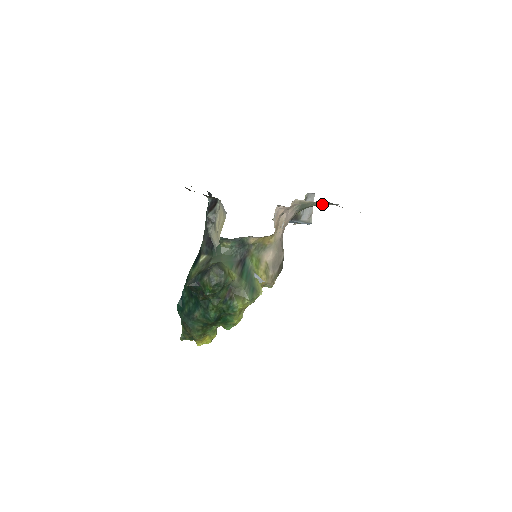
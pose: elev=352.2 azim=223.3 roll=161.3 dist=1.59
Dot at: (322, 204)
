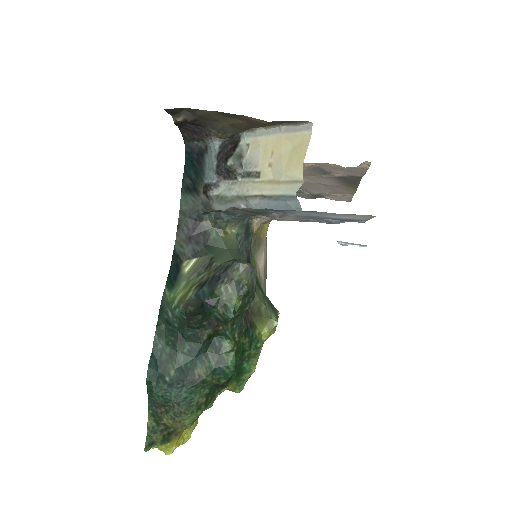
Dot at: occluded
